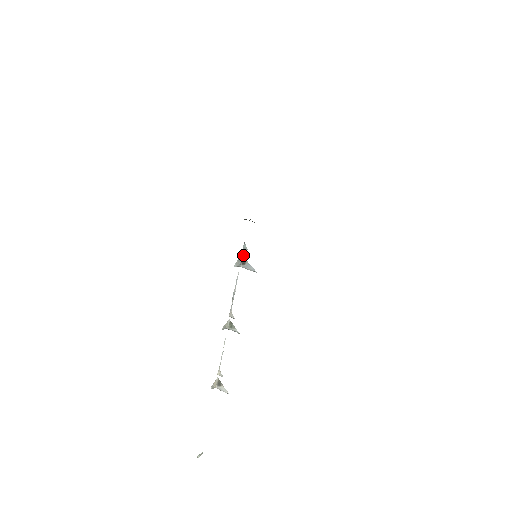
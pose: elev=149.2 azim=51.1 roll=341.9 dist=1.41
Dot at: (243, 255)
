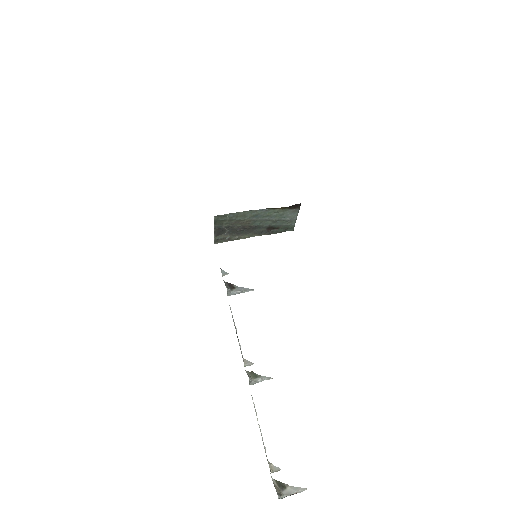
Dot at: (226, 282)
